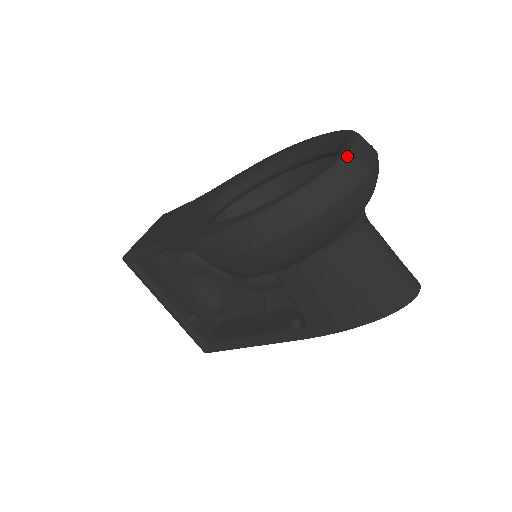
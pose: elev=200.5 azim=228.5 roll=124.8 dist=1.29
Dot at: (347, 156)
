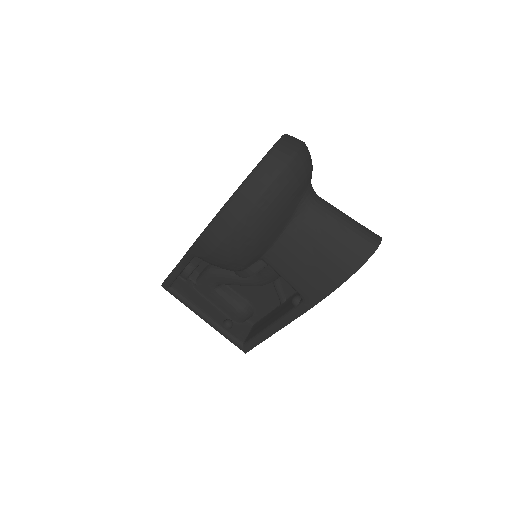
Dot at: (272, 150)
